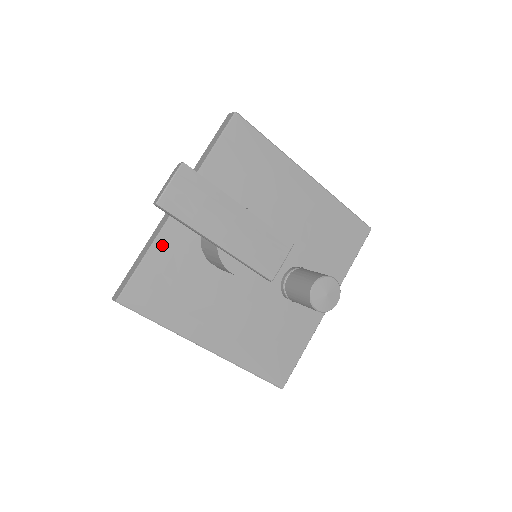
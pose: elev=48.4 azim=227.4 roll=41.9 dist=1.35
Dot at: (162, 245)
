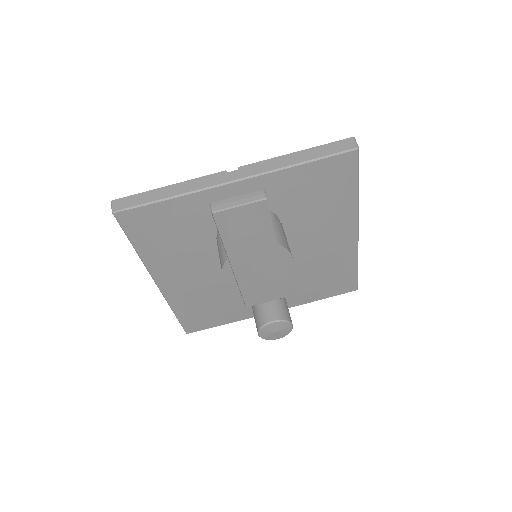
Dot at: (190, 201)
